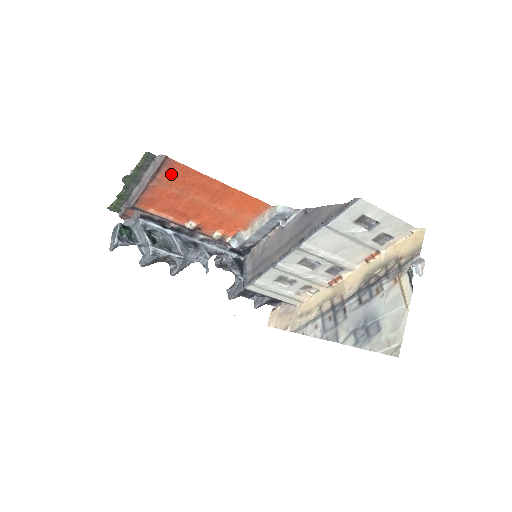
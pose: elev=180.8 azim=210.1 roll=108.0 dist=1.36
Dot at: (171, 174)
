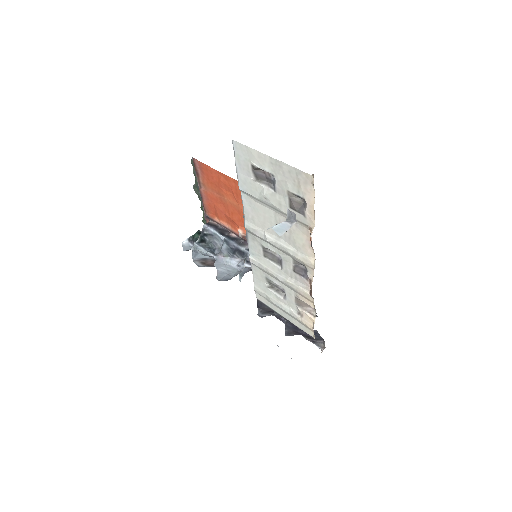
Dot at: (206, 176)
